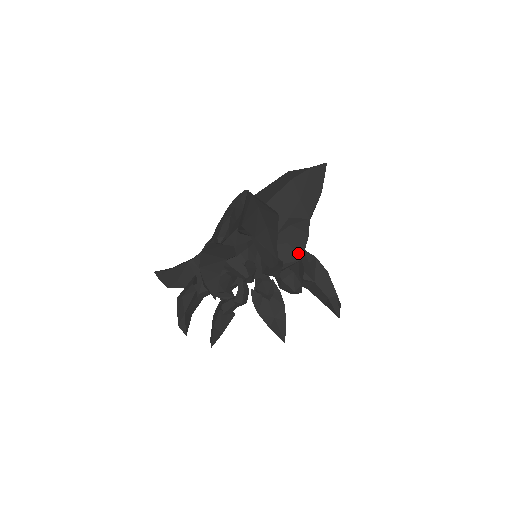
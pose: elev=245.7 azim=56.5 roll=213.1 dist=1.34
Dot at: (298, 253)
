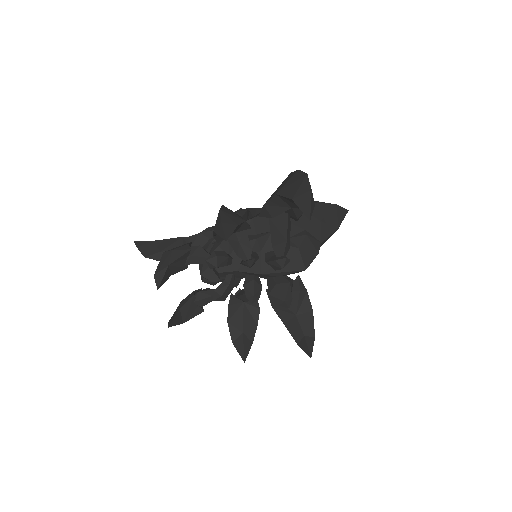
Dot at: (304, 262)
